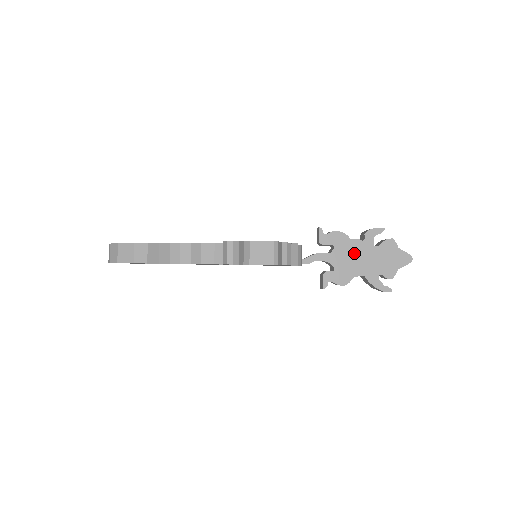
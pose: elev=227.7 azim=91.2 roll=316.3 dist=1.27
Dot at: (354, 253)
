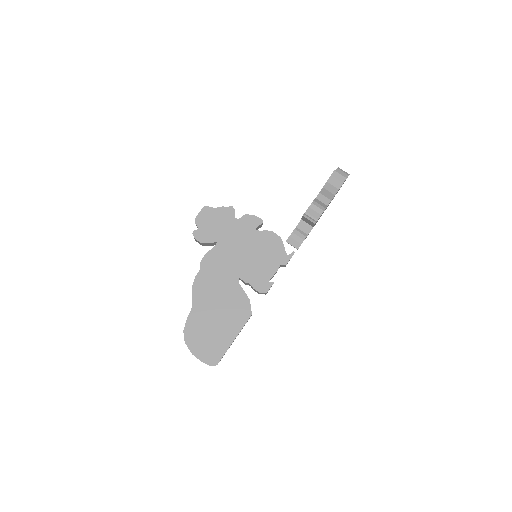
Dot at: occluded
